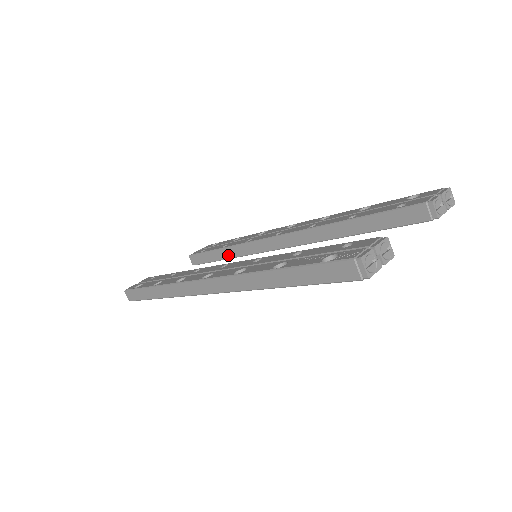
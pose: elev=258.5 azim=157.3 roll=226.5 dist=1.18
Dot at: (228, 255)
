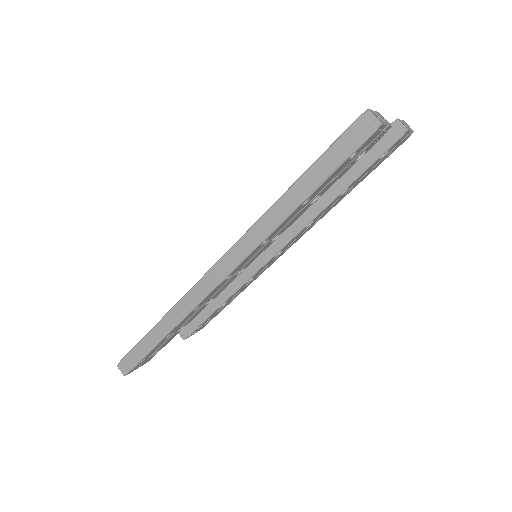
Dot at: (222, 299)
